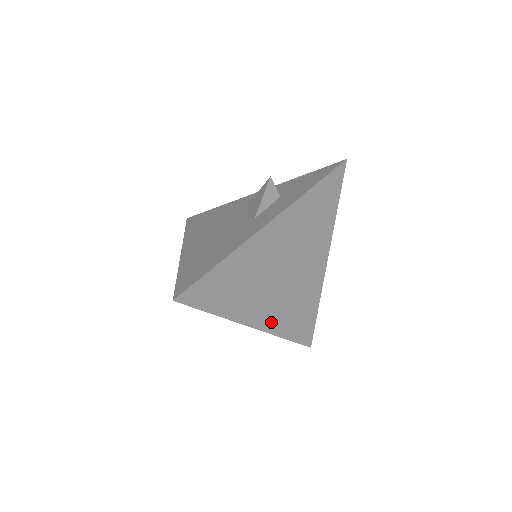
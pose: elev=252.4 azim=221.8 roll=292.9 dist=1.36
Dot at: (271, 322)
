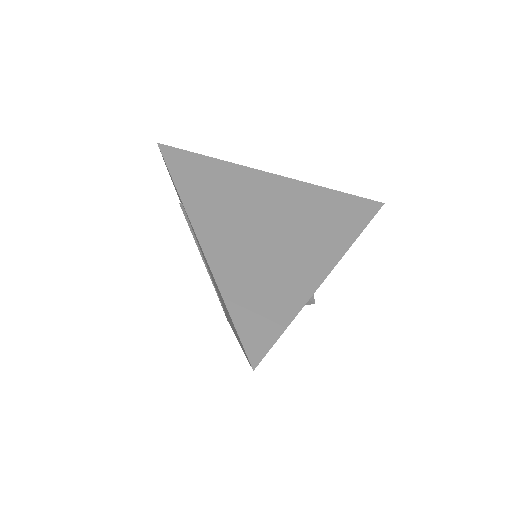
Dot at: (221, 258)
